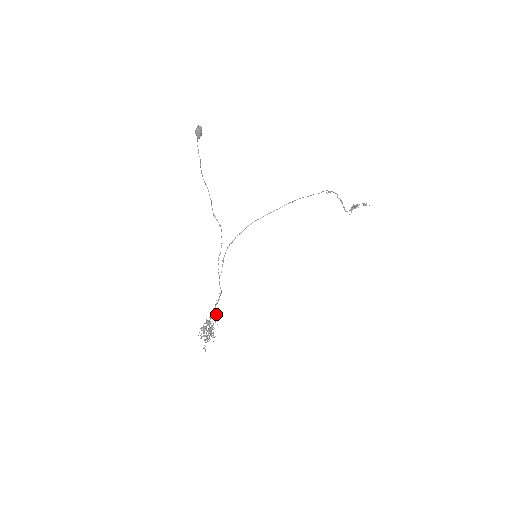
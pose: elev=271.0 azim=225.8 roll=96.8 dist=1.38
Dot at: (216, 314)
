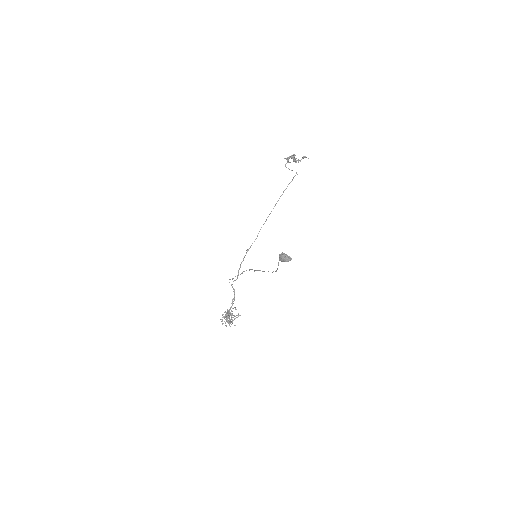
Dot at: (235, 307)
